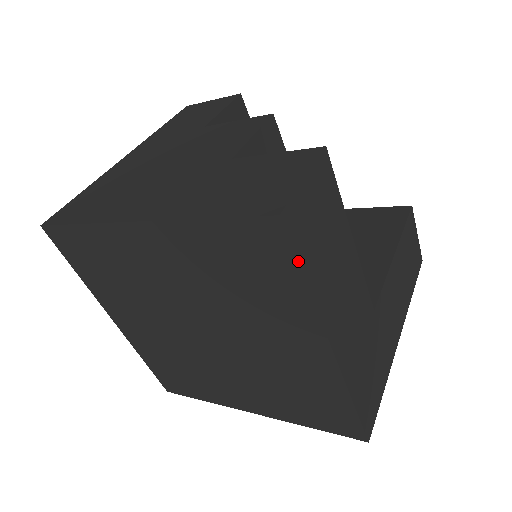
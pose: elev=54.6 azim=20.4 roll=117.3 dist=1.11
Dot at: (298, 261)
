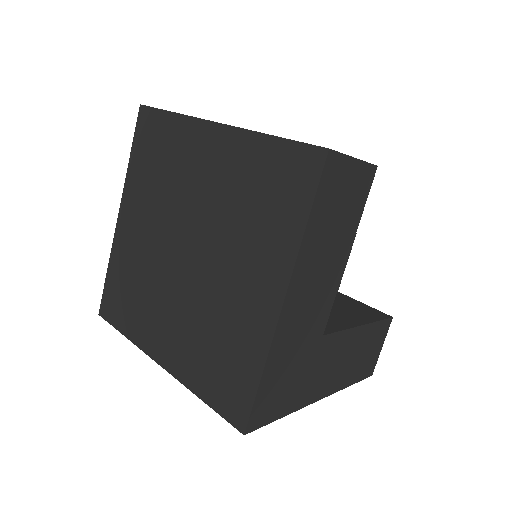
Dot at: (316, 196)
